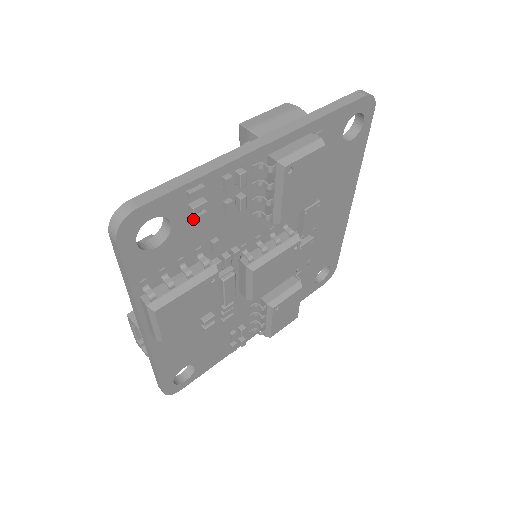
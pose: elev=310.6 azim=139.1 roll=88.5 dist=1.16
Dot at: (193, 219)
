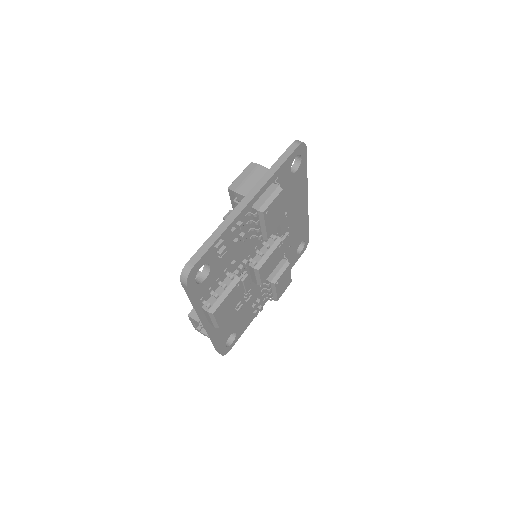
Dot at: (221, 258)
